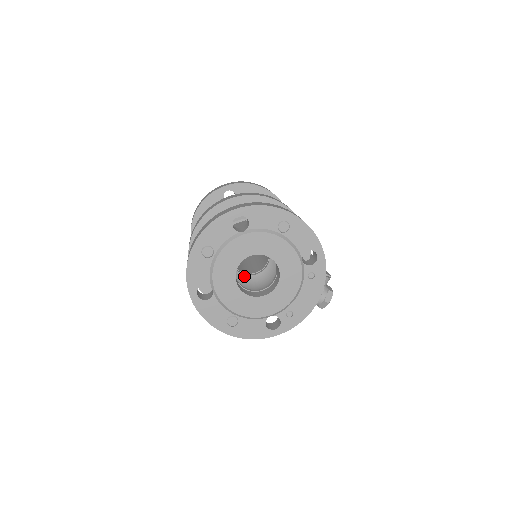
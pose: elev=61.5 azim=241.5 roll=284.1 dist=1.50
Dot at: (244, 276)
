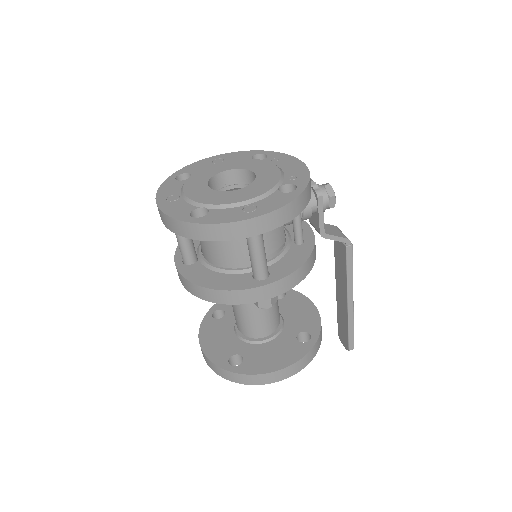
Dot at: occluded
